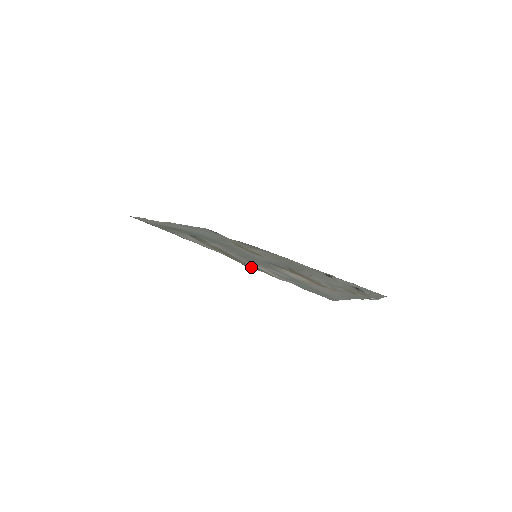
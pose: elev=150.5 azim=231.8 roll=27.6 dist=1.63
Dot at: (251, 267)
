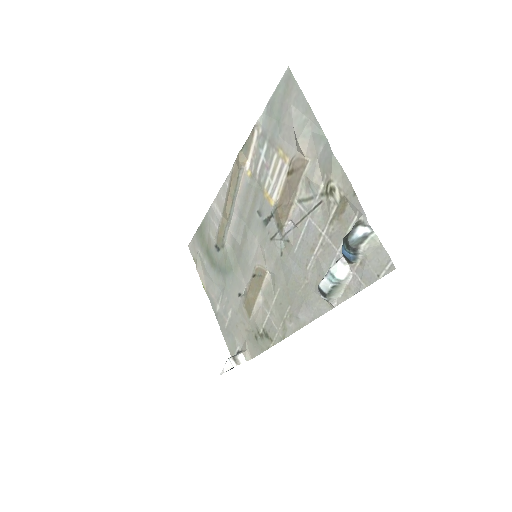
Dot at: (242, 150)
